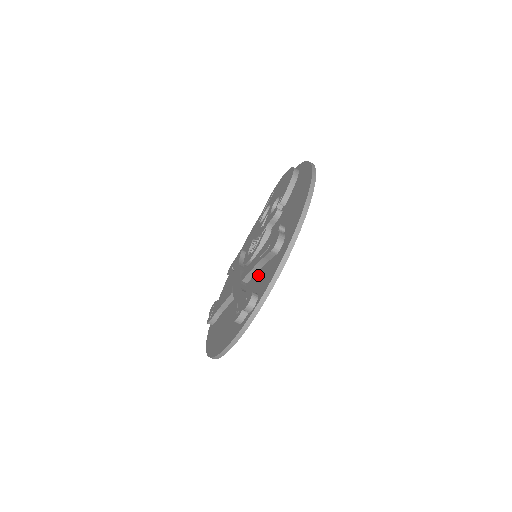
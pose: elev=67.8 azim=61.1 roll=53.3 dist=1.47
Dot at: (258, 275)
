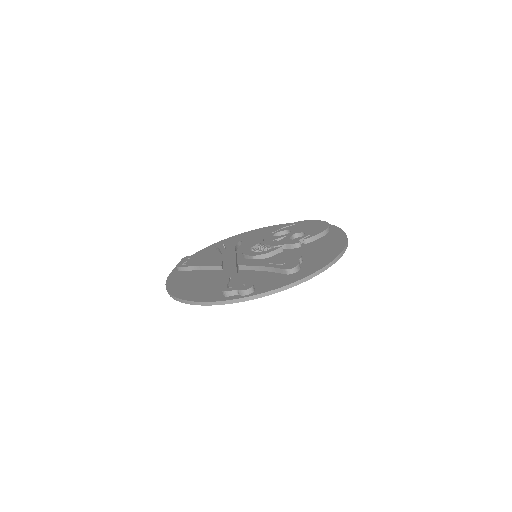
Dot at: (258, 274)
